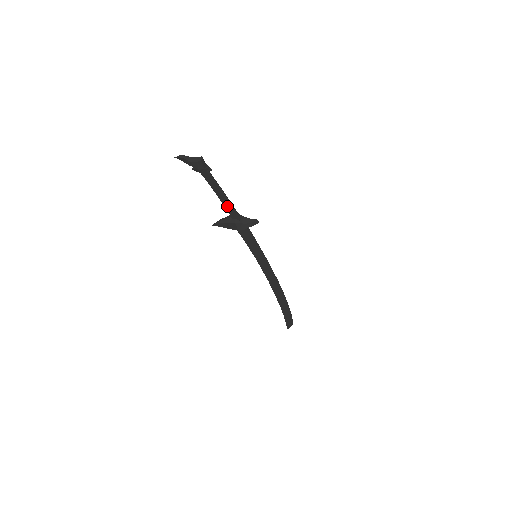
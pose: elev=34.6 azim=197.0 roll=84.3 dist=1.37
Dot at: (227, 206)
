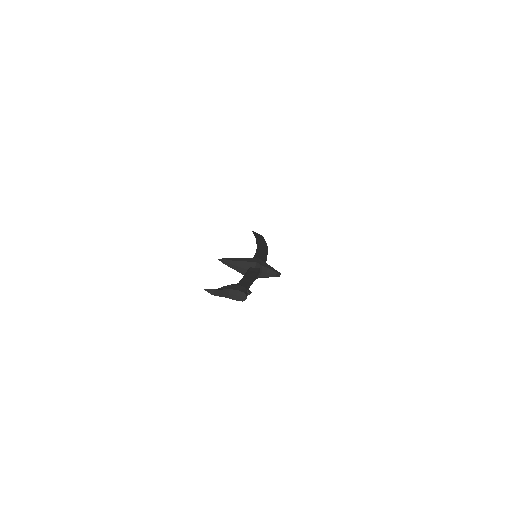
Dot at: occluded
